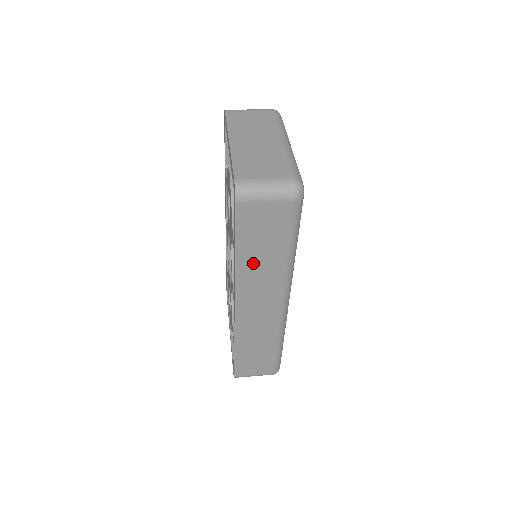
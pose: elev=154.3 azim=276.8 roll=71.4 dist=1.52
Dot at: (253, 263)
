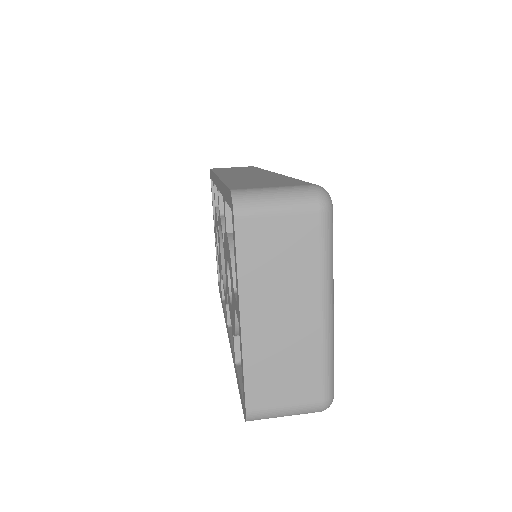
Dot at: occluded
